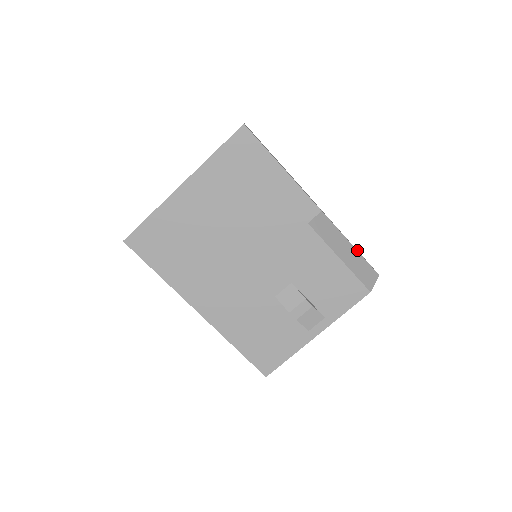
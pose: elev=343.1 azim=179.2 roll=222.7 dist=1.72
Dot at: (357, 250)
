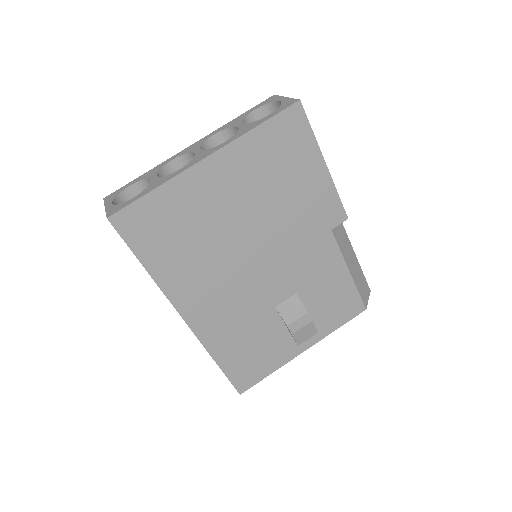
Dot at: occluded
